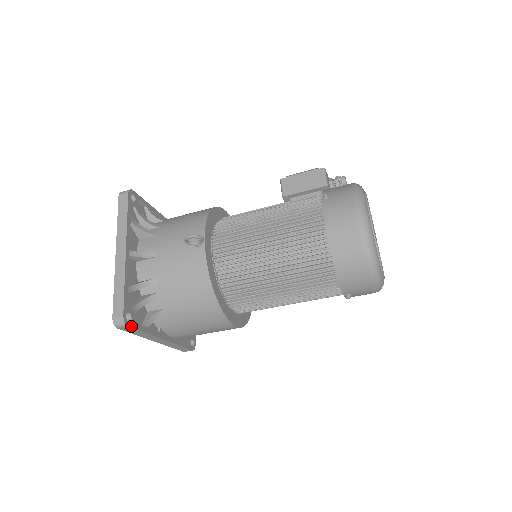
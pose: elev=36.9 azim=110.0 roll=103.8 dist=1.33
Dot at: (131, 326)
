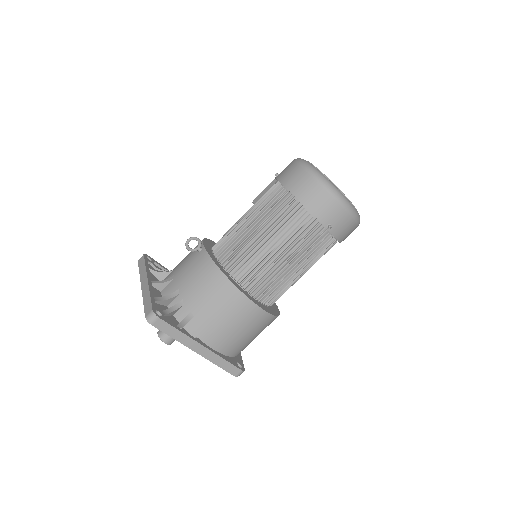
Dot at: (162, 319)
